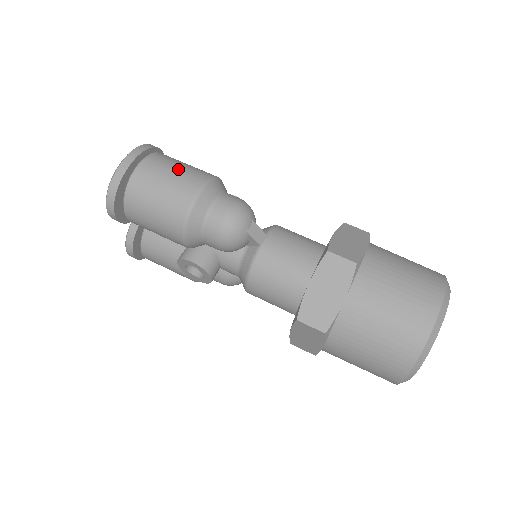
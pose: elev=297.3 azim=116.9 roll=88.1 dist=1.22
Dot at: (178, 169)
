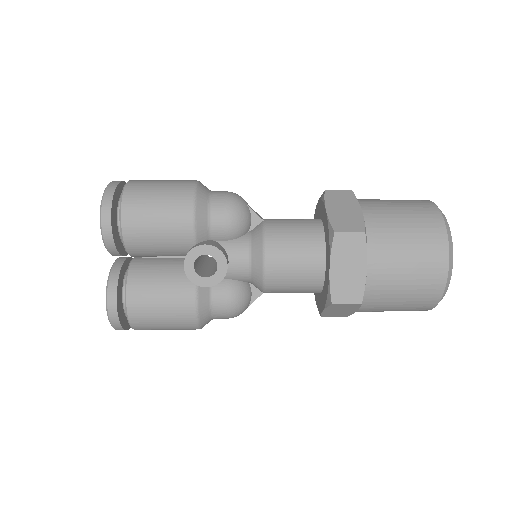
Dot at: occluded
